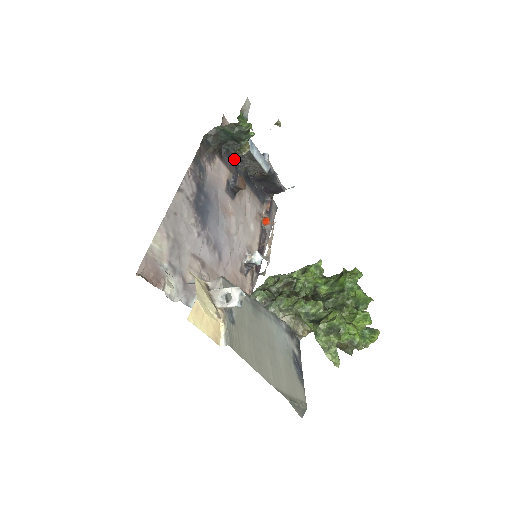
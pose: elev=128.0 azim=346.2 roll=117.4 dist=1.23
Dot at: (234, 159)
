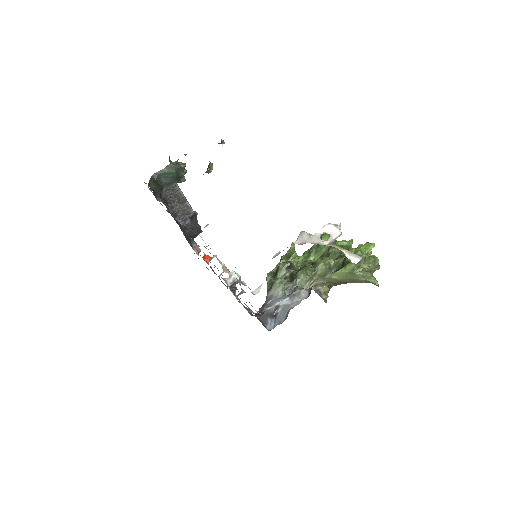
Dot at: (168, 206)
